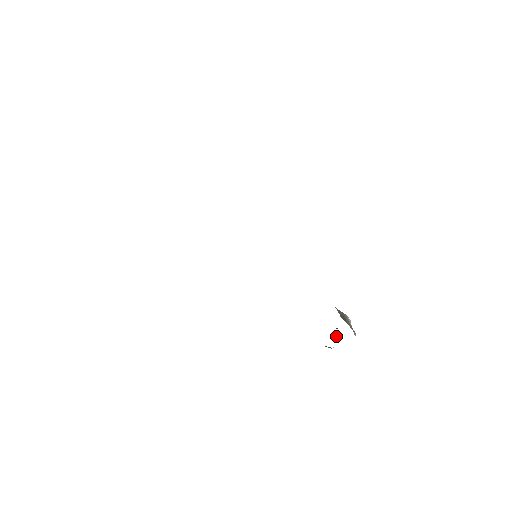
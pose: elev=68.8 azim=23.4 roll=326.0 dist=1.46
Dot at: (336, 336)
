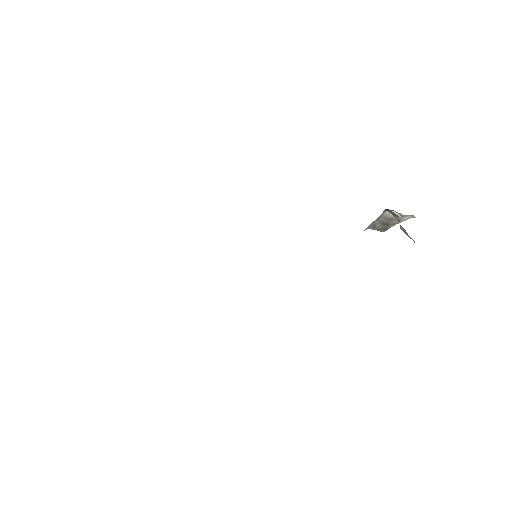
Dot at: (404, 232)
